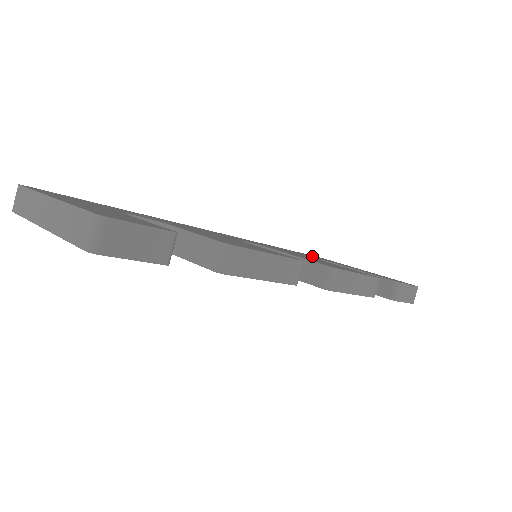
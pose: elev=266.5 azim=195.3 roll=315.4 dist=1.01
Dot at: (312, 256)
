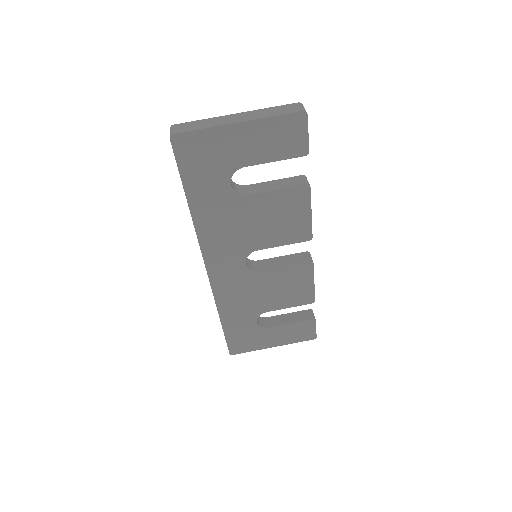
Dot at: occluded
